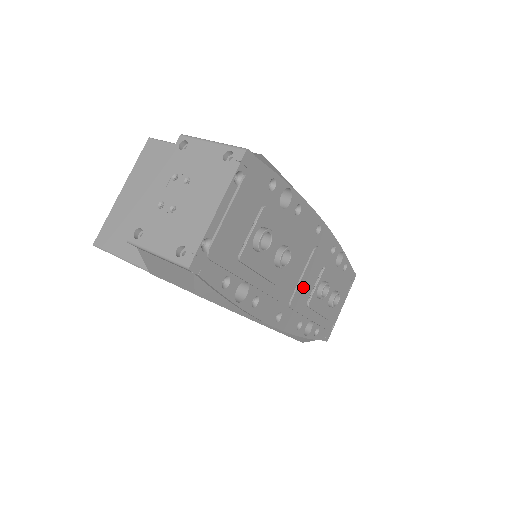
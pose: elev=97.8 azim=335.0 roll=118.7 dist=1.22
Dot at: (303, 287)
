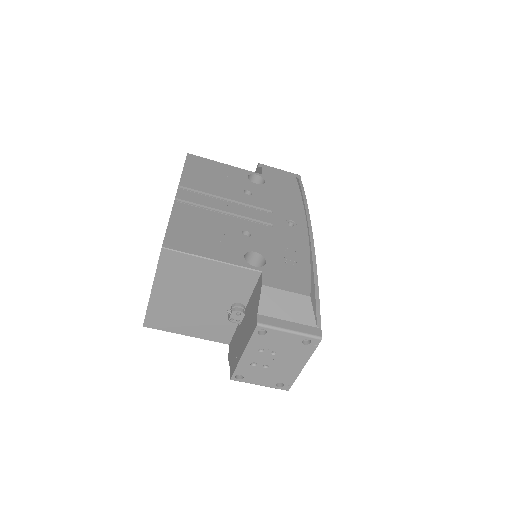
Dot at: occluded
